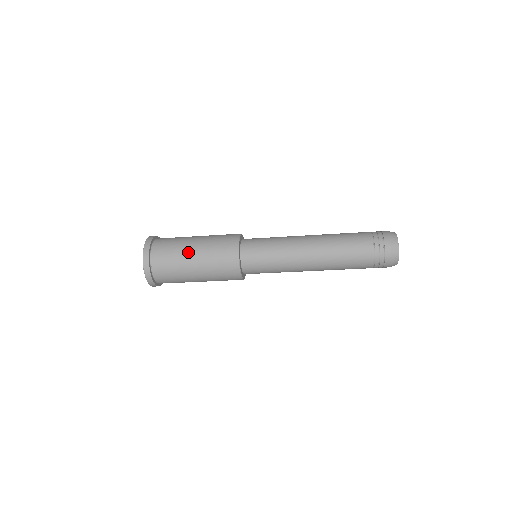
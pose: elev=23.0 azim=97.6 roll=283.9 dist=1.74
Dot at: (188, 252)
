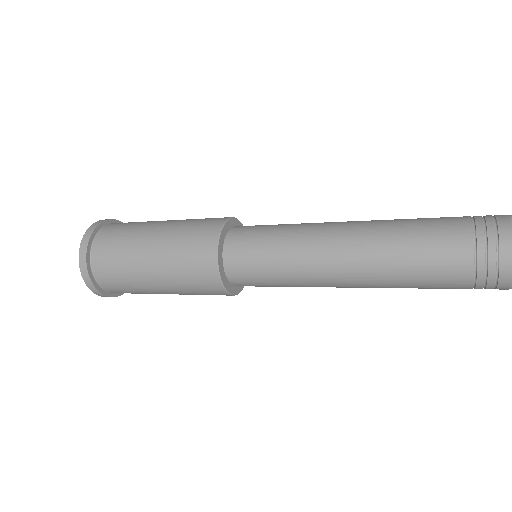
Dot at: (141, 253)
